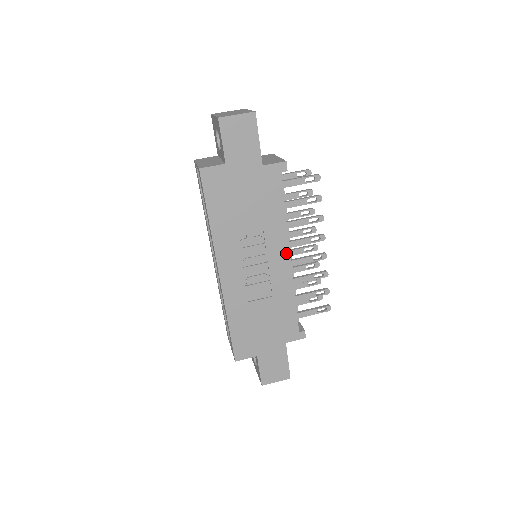
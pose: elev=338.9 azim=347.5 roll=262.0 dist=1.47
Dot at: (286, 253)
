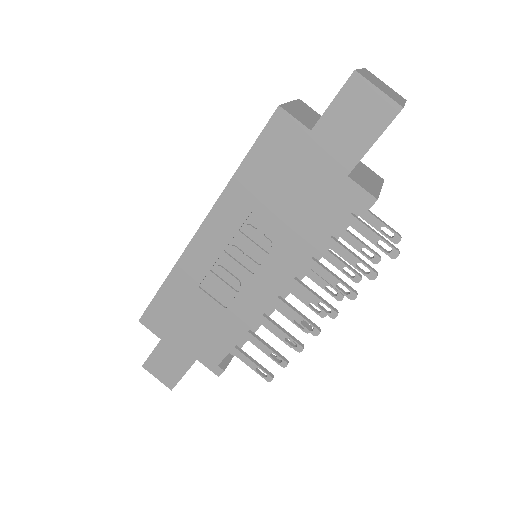
Dot at: (279, 287)
